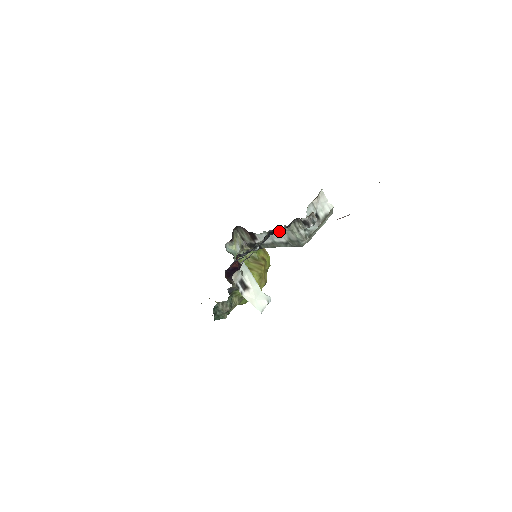
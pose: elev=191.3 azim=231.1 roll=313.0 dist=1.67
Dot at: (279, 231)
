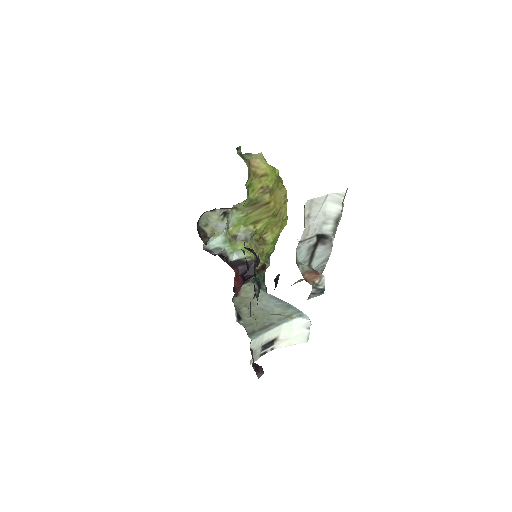
Dot at: occluded
